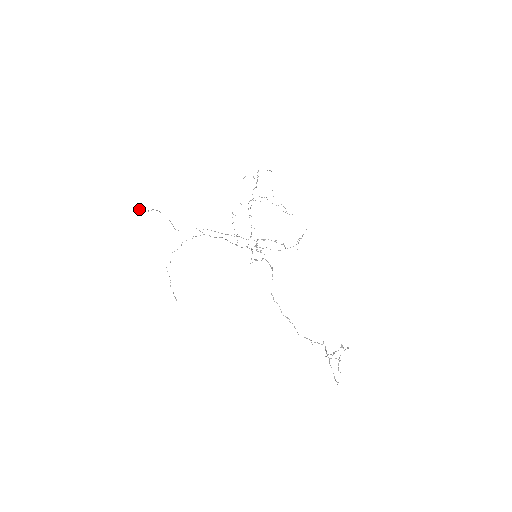
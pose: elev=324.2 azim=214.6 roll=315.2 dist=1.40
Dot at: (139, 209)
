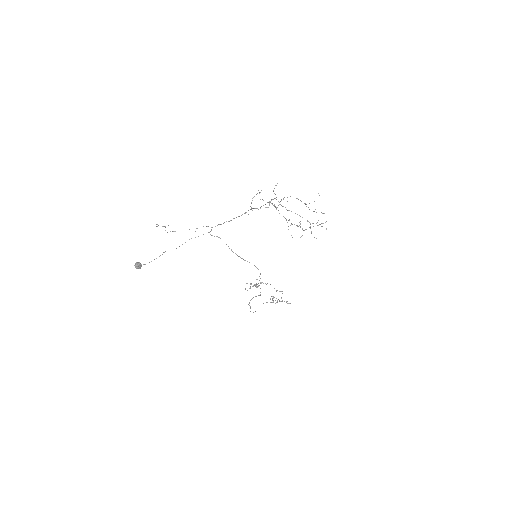
Dot at: occluded
